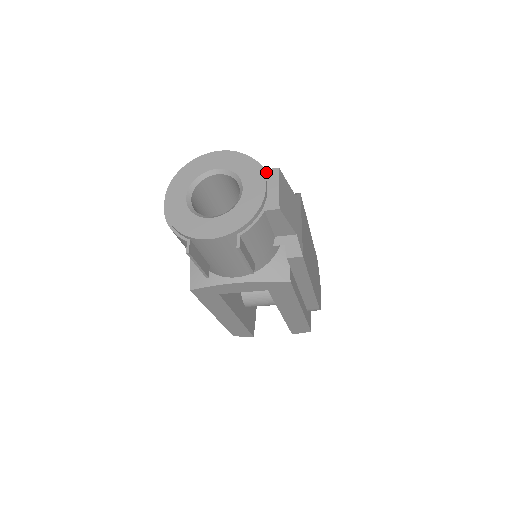
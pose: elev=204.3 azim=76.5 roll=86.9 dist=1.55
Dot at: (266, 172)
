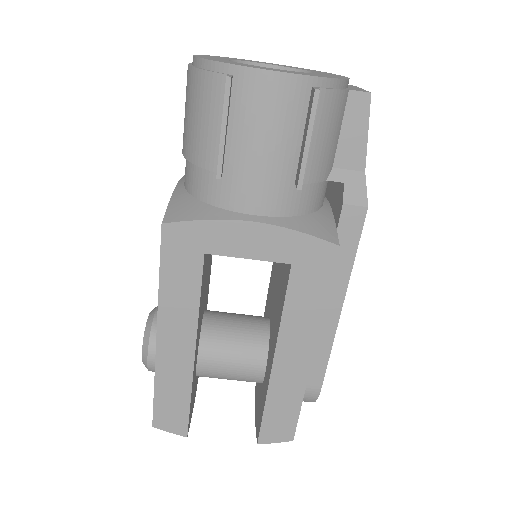
Dot at: occluded
